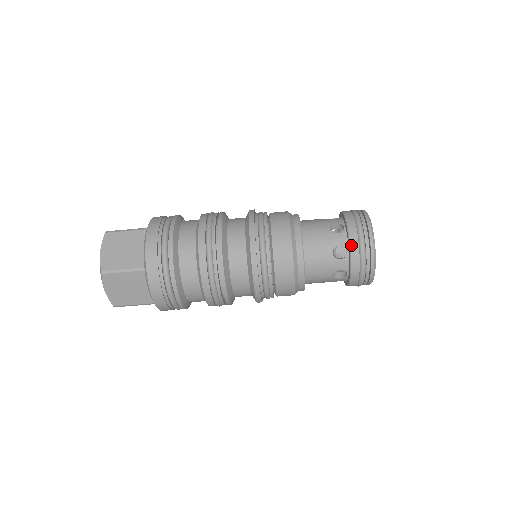
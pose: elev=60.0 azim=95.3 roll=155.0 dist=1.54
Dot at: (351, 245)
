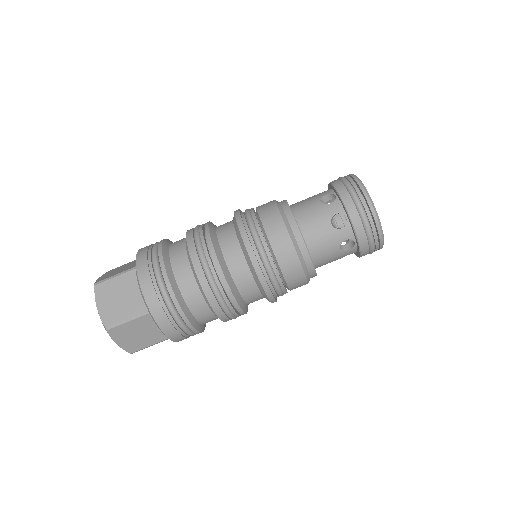
Dot at: (335, 186)
